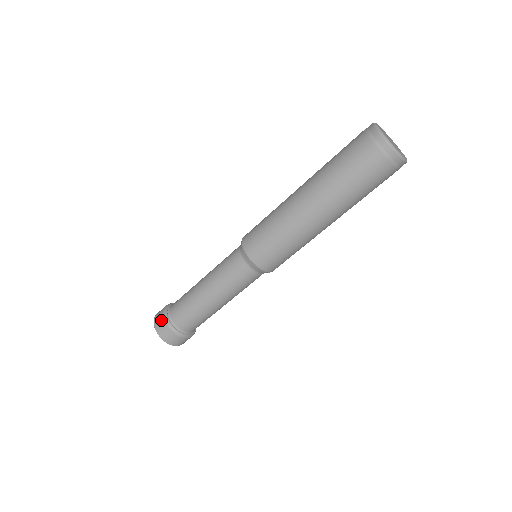
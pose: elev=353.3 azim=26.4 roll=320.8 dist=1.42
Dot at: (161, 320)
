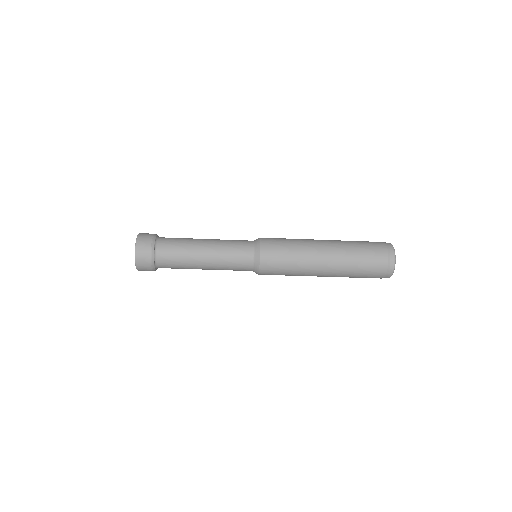
Dot at: (147, 244)
